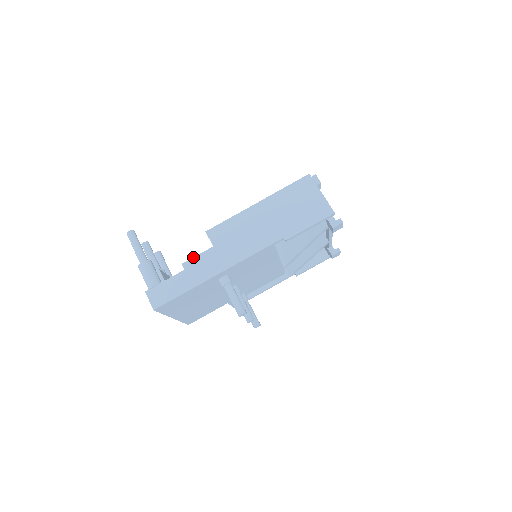
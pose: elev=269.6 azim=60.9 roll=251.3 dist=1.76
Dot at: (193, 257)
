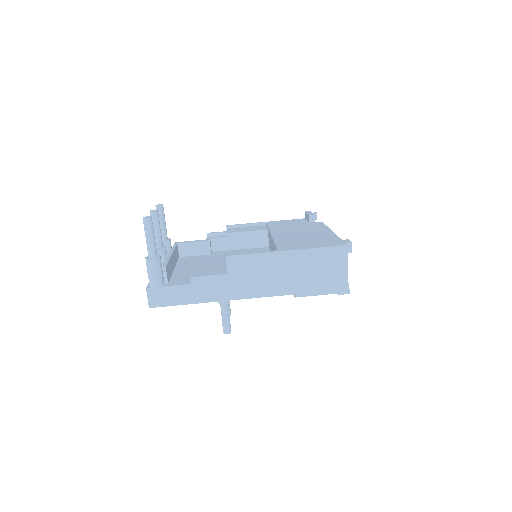
Dot at: (204, 276)
